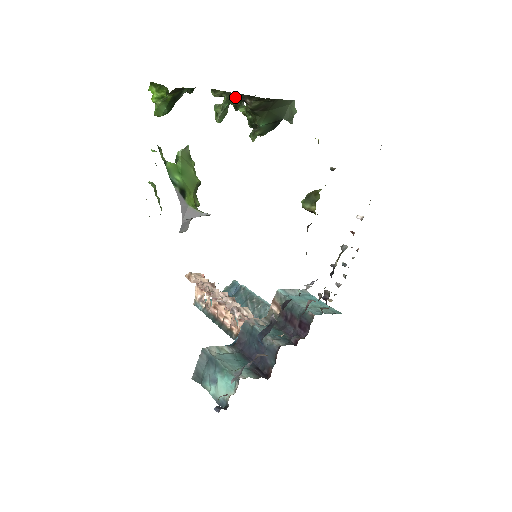
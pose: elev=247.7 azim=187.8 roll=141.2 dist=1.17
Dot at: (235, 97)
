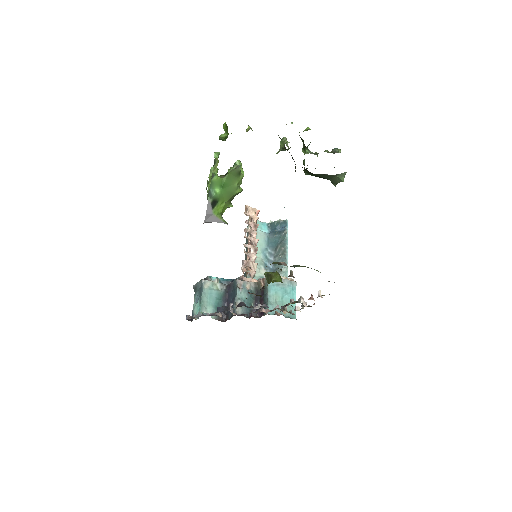
Dot at: (289, 152)
